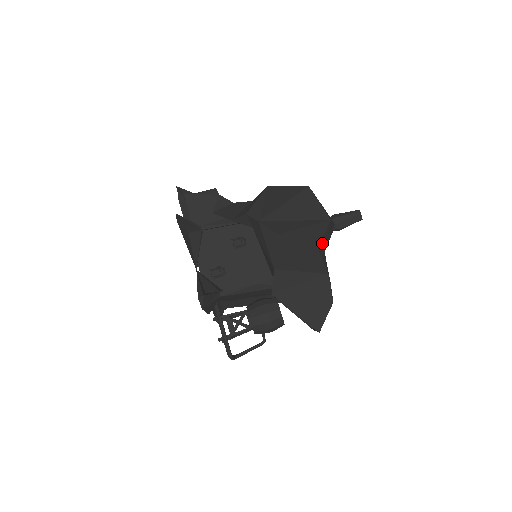
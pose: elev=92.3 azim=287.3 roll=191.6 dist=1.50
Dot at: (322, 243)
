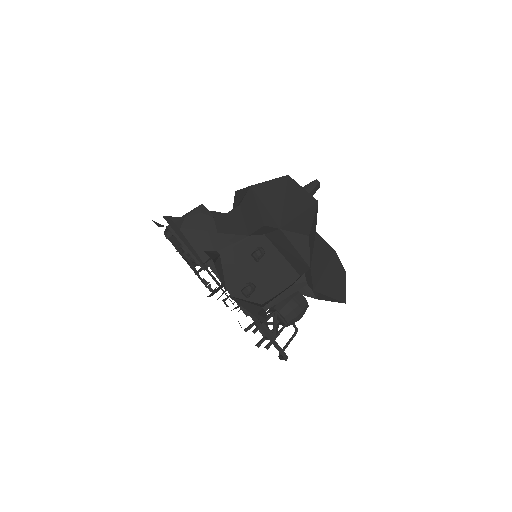
Dot at: occluded
